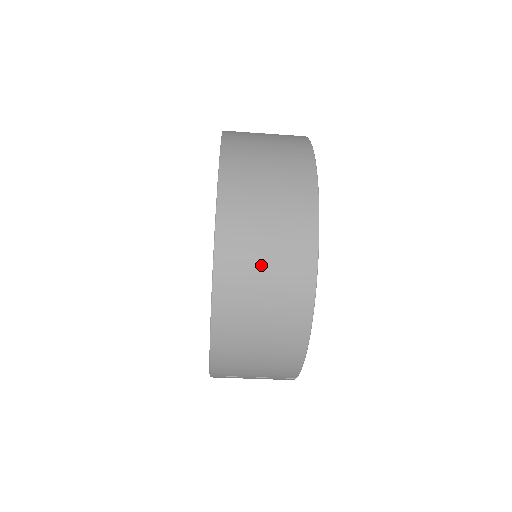
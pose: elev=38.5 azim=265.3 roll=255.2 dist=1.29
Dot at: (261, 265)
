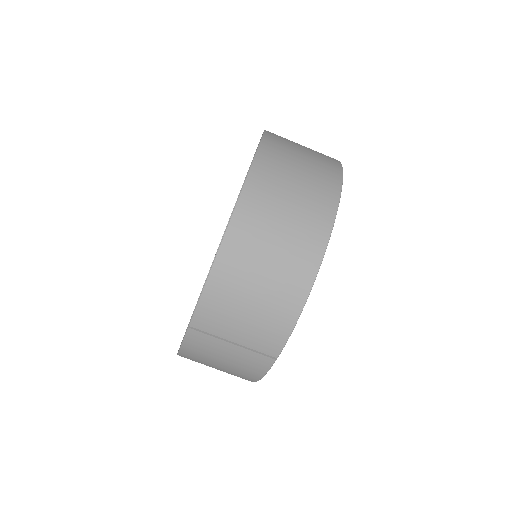
Dot at: (286, 200)
